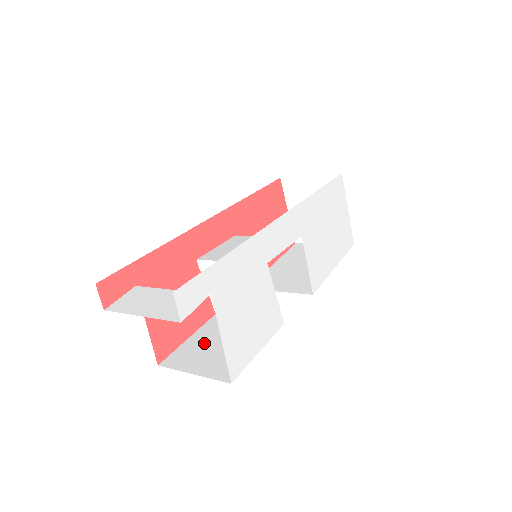
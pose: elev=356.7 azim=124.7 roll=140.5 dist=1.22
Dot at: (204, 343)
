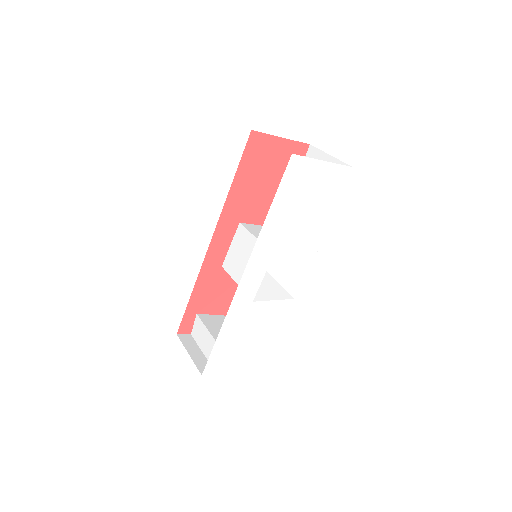
Dot at: occluded
